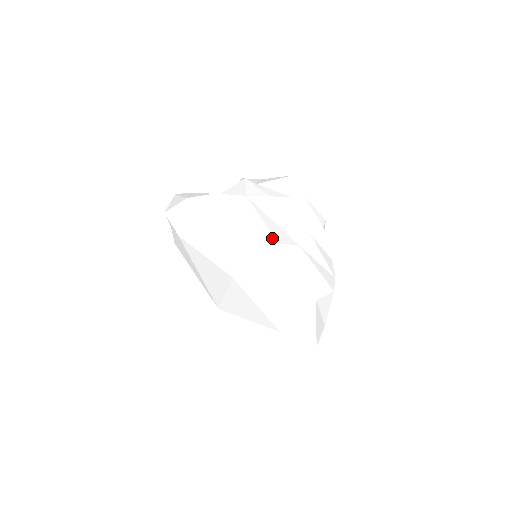
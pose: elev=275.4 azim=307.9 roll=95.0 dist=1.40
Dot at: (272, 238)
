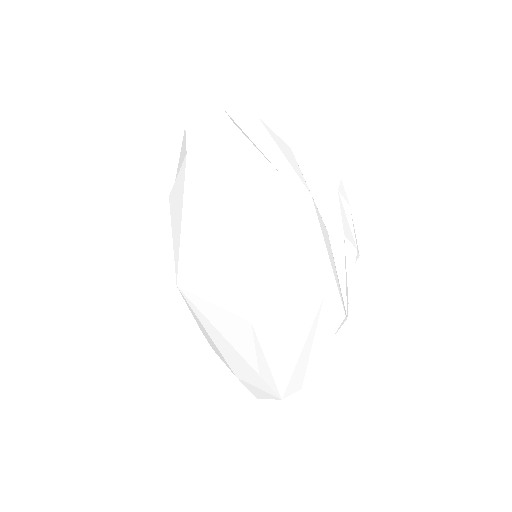
Dot at: (305, 185)
